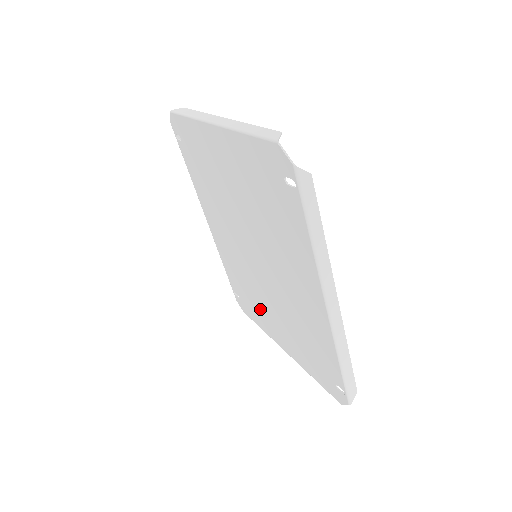
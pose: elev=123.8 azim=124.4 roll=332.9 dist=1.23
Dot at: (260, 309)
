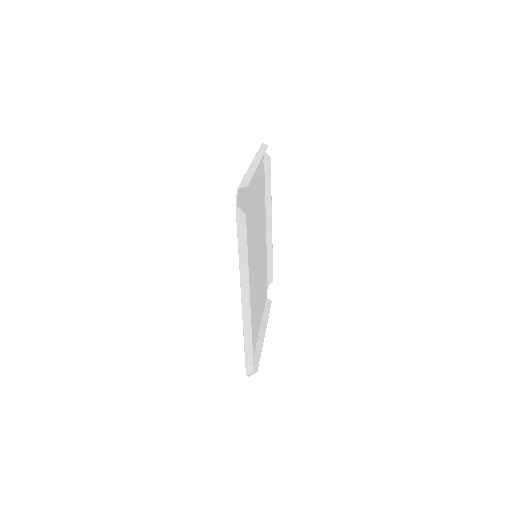
Dot at: occluded
